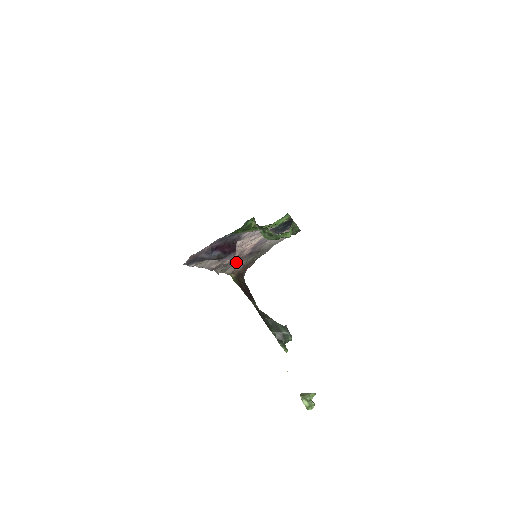
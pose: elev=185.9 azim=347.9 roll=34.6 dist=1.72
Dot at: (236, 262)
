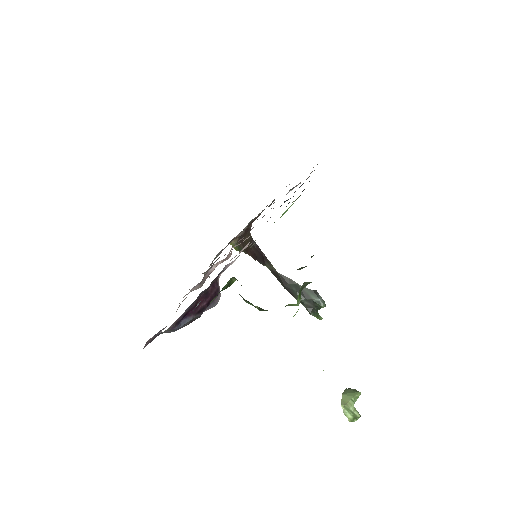
Dot at: occluded
